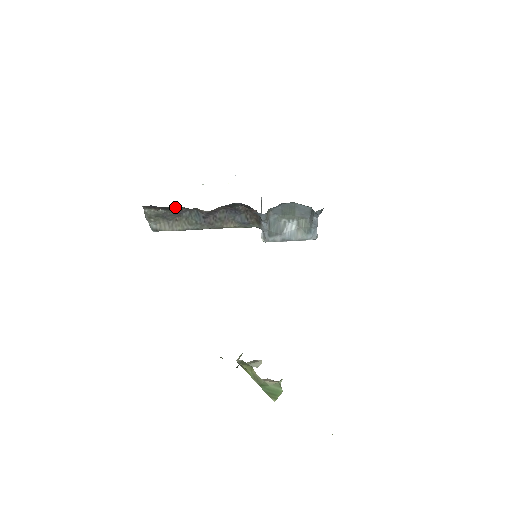
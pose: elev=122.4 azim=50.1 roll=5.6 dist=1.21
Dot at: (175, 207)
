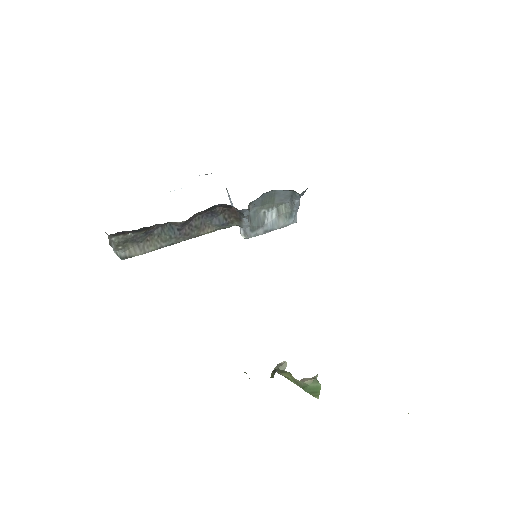
Dot at: occluded
